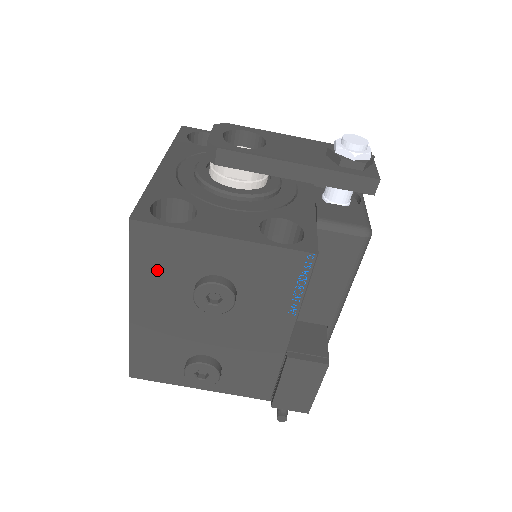
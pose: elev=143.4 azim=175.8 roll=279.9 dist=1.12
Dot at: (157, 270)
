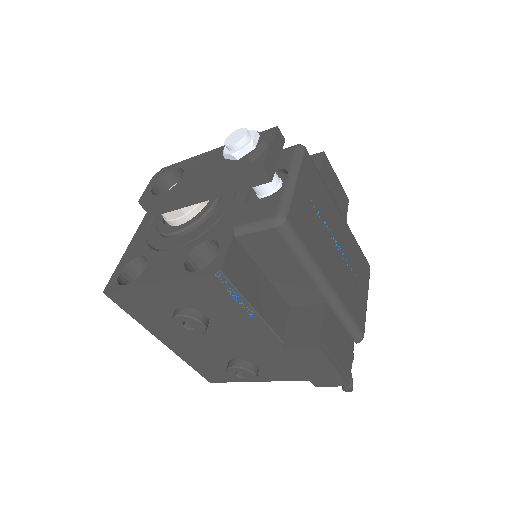
Dot at: (148, 316)
